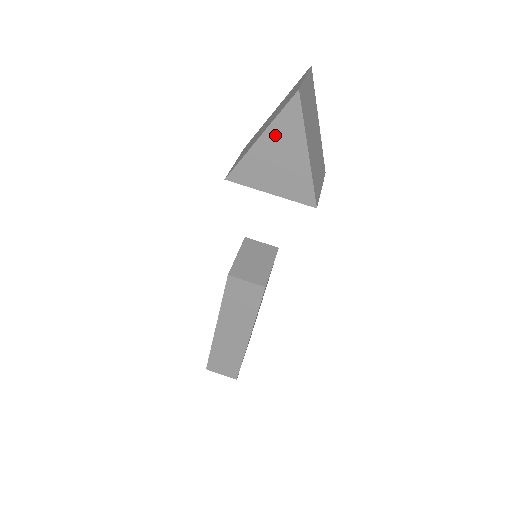
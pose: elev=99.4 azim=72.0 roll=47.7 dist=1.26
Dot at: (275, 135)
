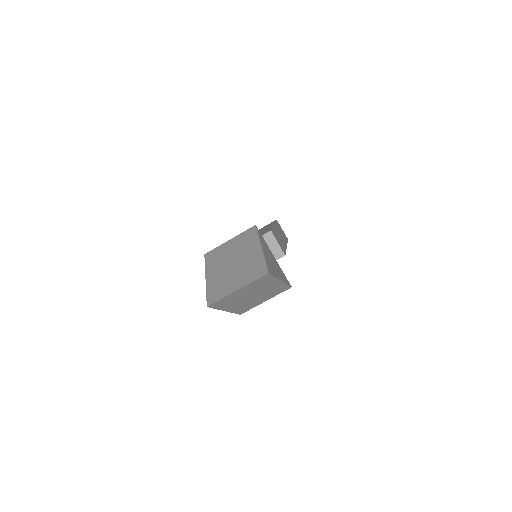
Dot at: occluded
